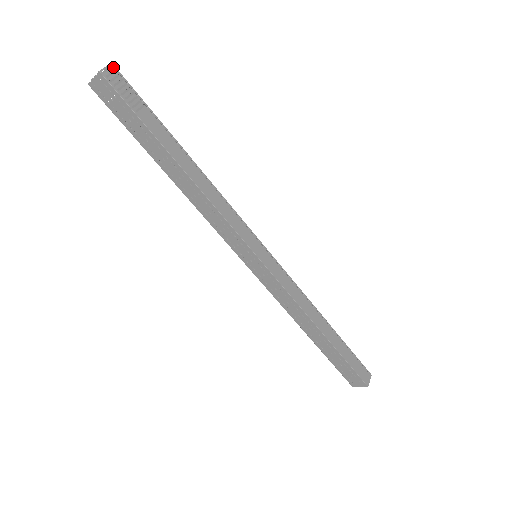
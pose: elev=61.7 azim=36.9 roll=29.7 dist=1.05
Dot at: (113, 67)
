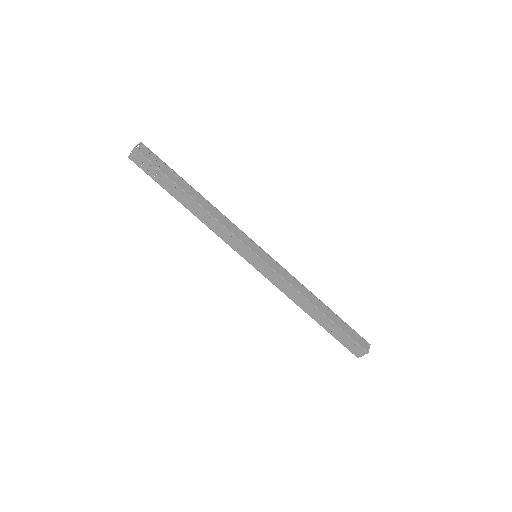
Dot at: (142, 144)
